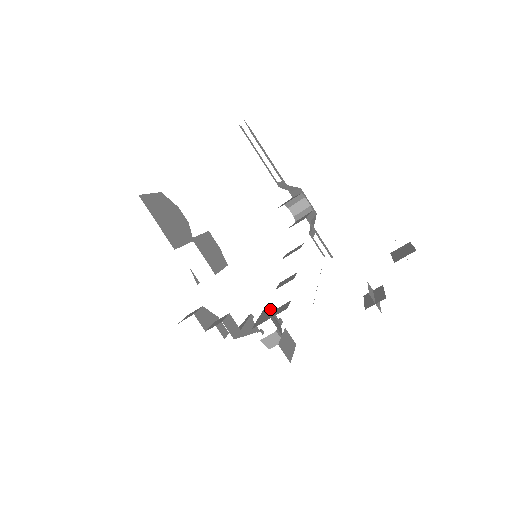
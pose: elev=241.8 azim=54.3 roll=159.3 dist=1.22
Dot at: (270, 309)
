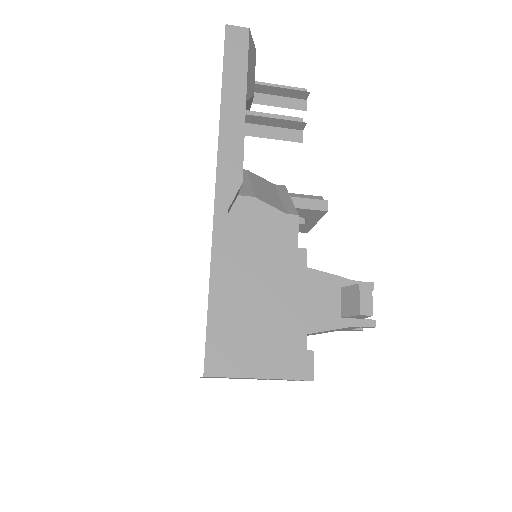
Dot at: occluded
